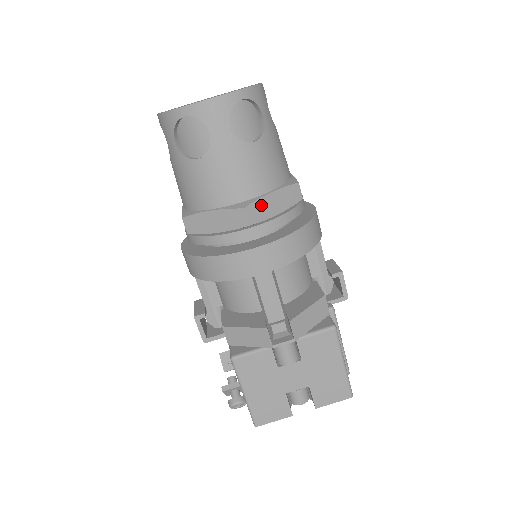
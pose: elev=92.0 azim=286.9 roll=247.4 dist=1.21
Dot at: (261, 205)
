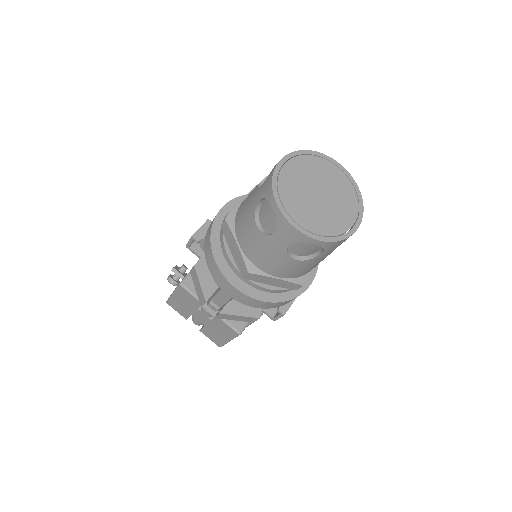
Dot at: (263, 278)
